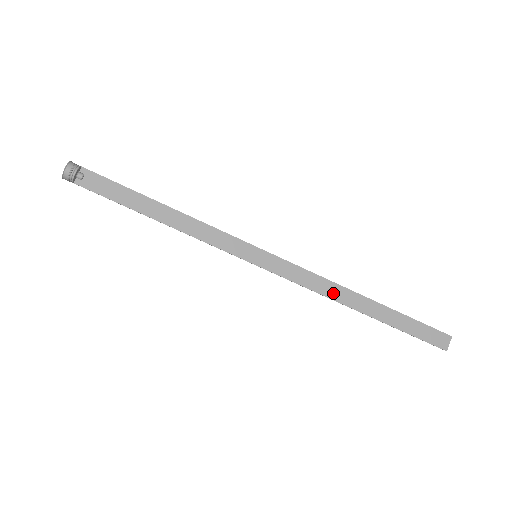
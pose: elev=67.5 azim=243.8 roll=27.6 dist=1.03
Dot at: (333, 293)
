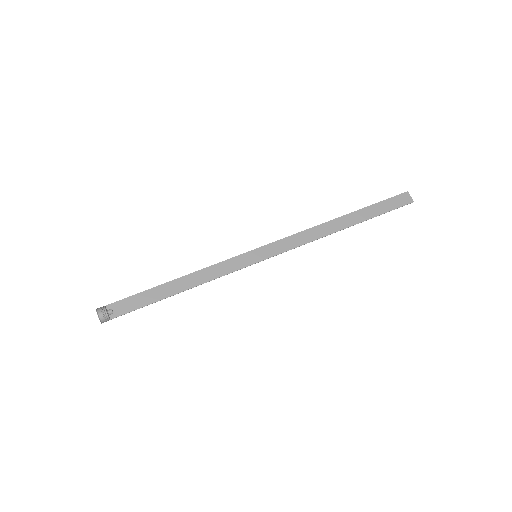
Dot at: (320, 233)
